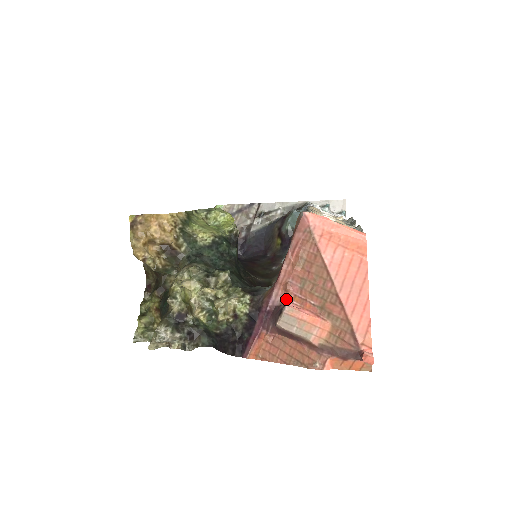
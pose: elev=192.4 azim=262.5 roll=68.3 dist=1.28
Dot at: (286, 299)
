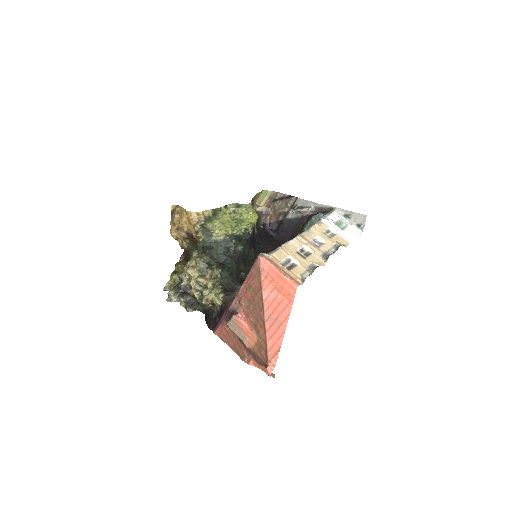
Dot at: (239, 309)
